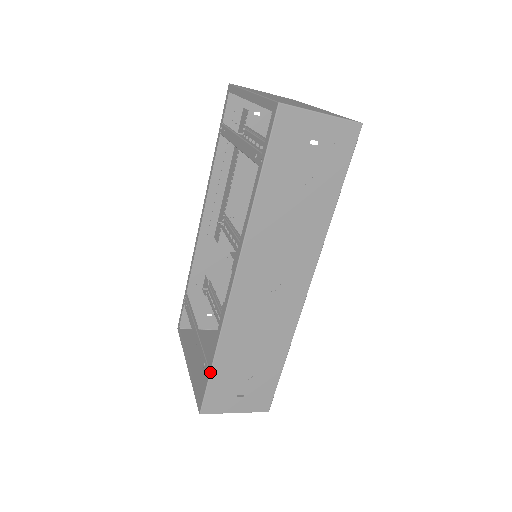
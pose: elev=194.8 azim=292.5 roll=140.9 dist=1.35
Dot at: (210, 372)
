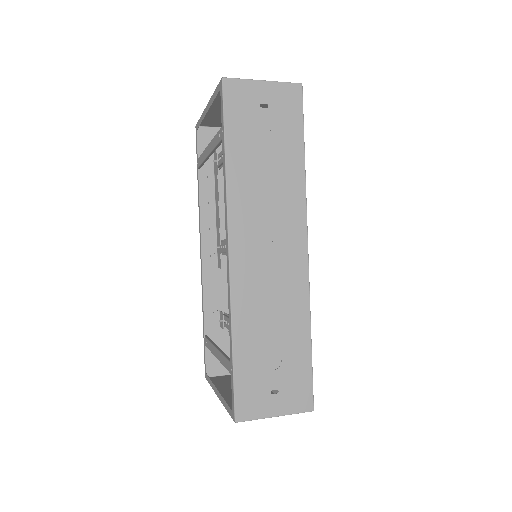
Dot at: (232, 363)
